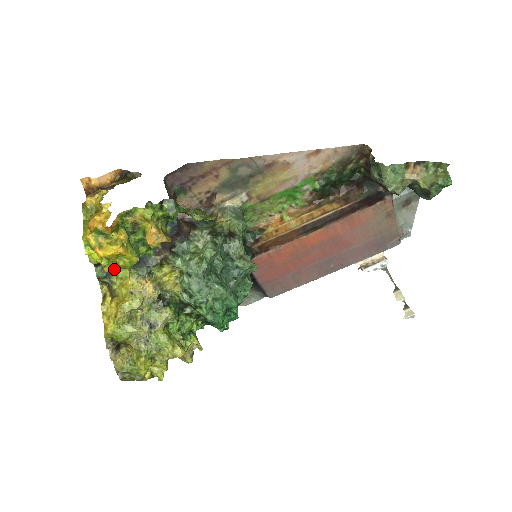
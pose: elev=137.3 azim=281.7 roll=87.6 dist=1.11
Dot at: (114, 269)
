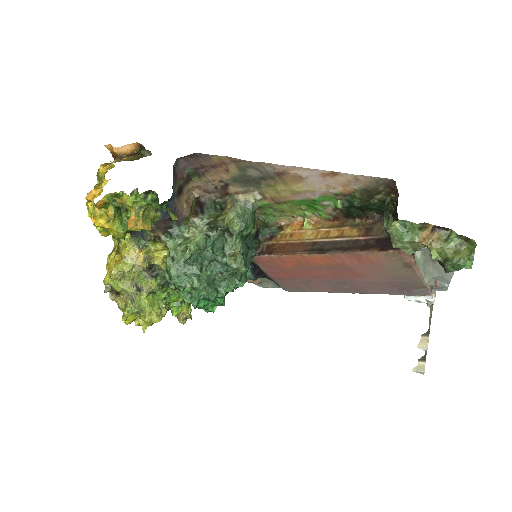
Dot at: occluded
